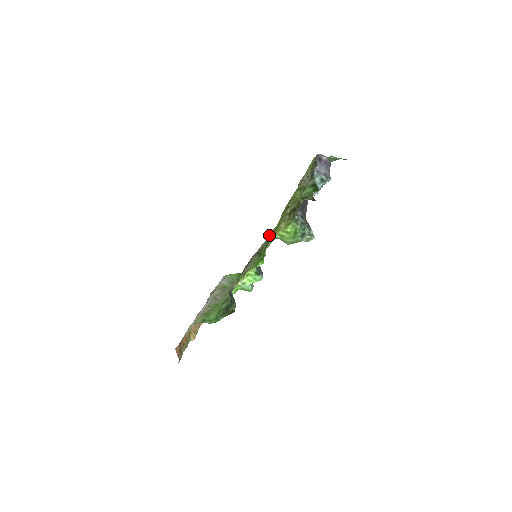
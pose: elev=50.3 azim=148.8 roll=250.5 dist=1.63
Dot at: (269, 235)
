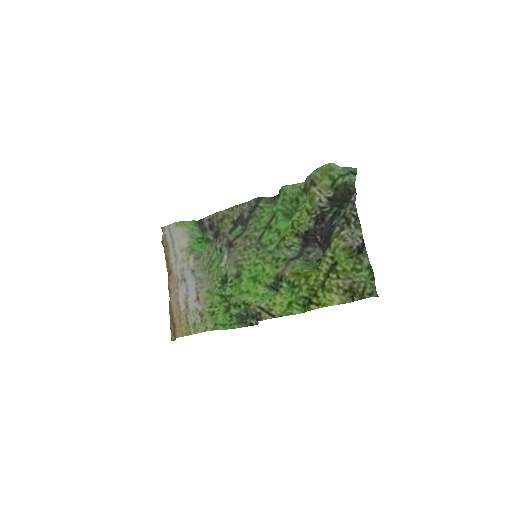
Dot at: (279, 248)
